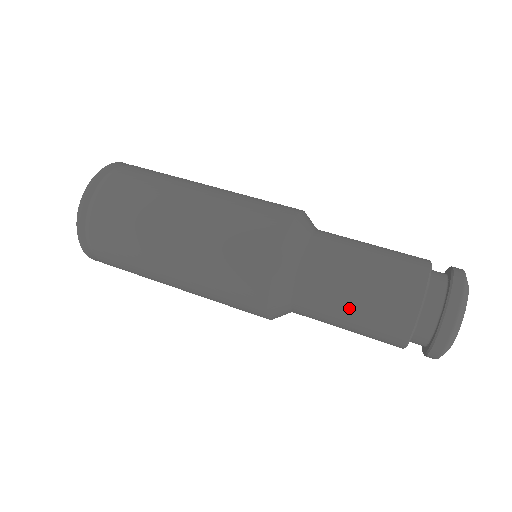
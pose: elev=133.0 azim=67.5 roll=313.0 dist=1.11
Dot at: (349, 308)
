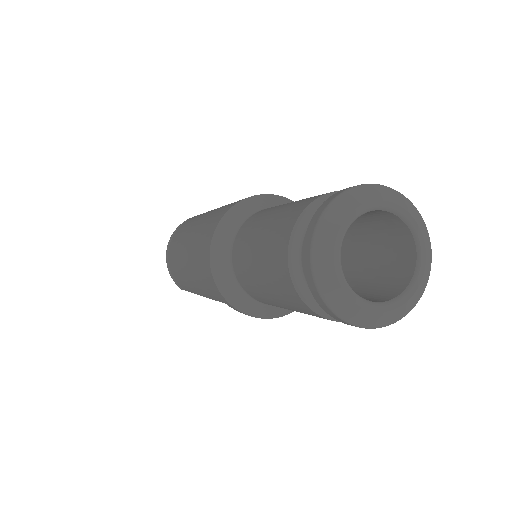
Dot at: occluded
